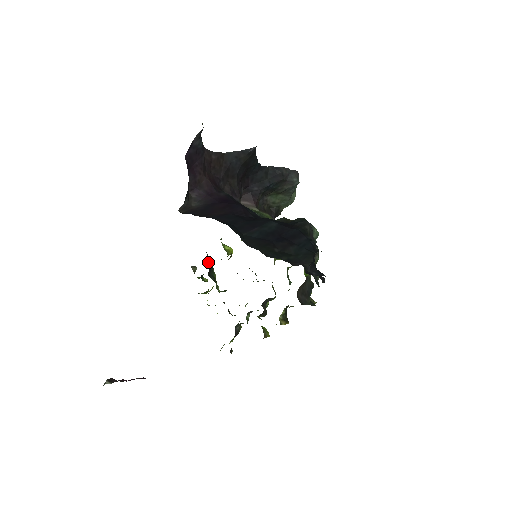
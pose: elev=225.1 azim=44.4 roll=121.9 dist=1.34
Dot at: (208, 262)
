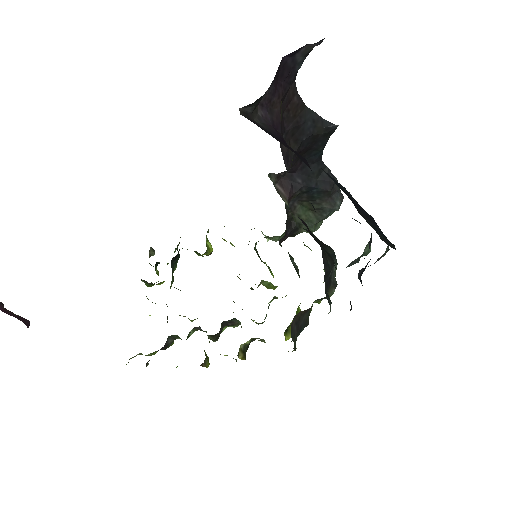
Dot at: (174, 252)
